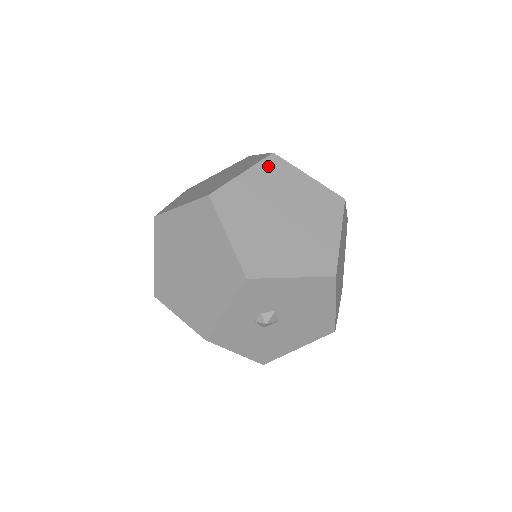
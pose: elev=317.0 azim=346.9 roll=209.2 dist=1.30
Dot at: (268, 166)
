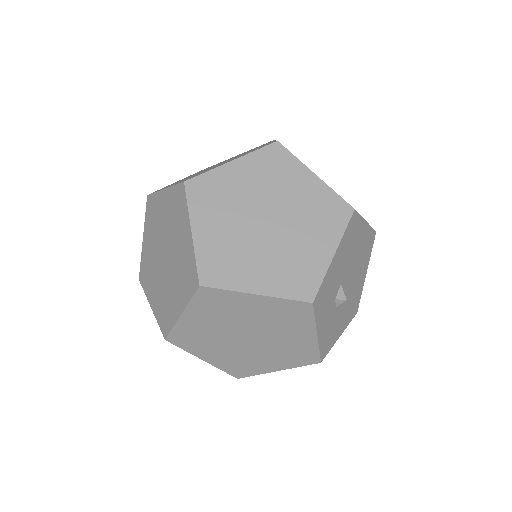
Dot at: (198, 198)
